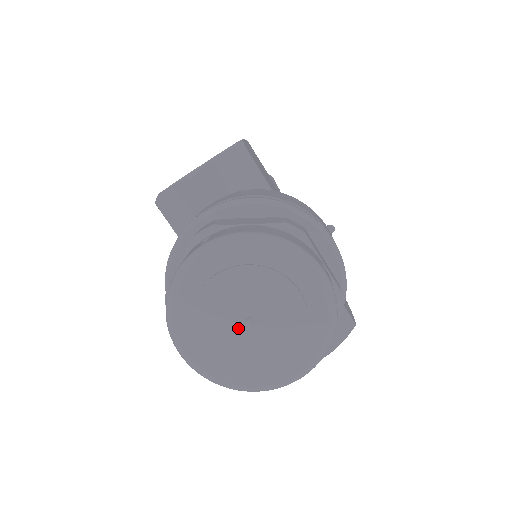
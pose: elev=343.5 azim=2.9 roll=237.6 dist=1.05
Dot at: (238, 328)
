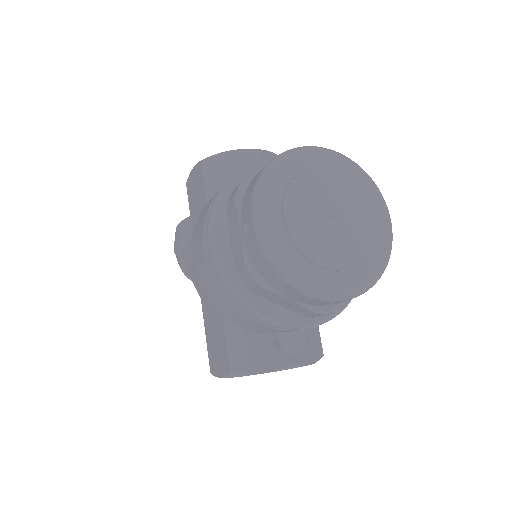
Dot at: (320, 219)
